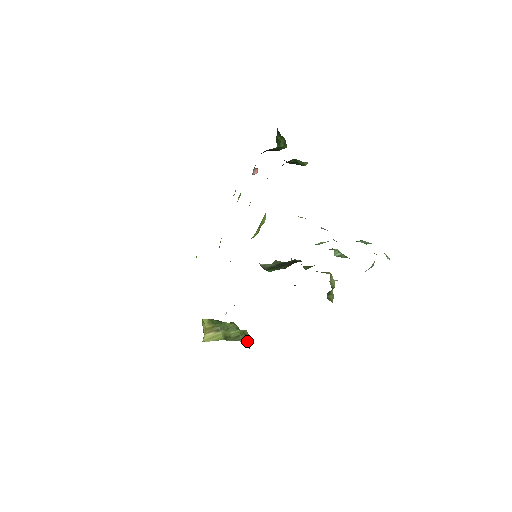
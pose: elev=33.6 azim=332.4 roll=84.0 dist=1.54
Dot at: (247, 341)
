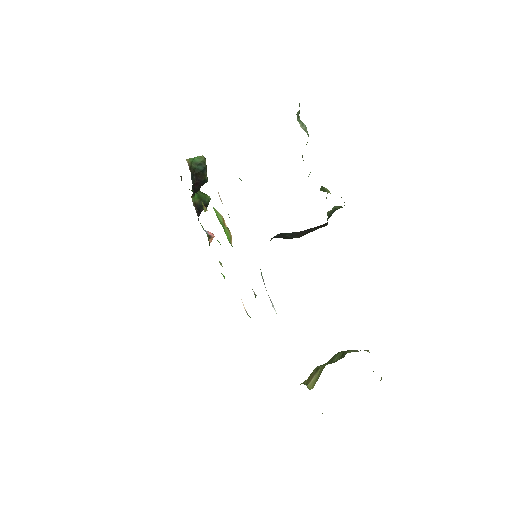
Dot at: occluded
